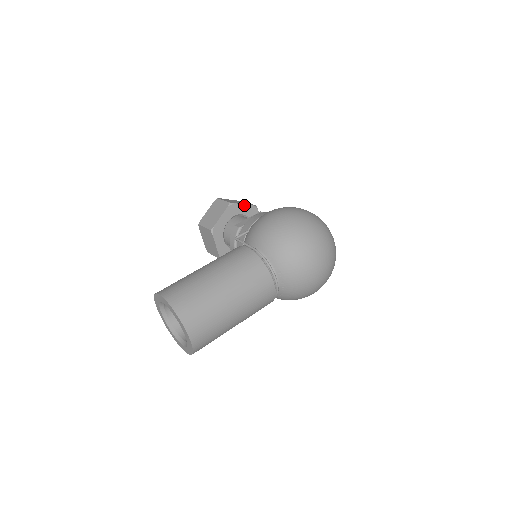
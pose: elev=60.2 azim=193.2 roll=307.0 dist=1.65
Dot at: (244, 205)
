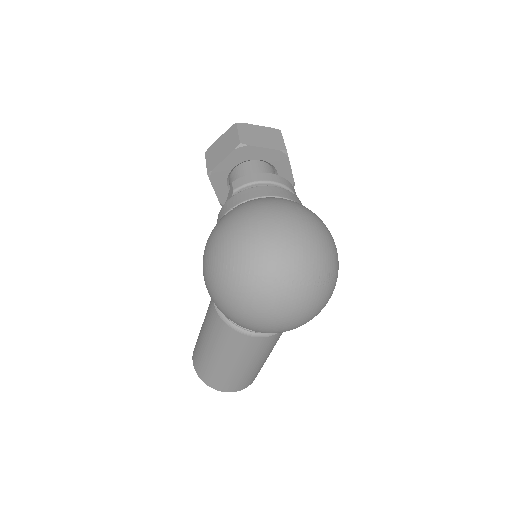
Dot at: (224, 160)
